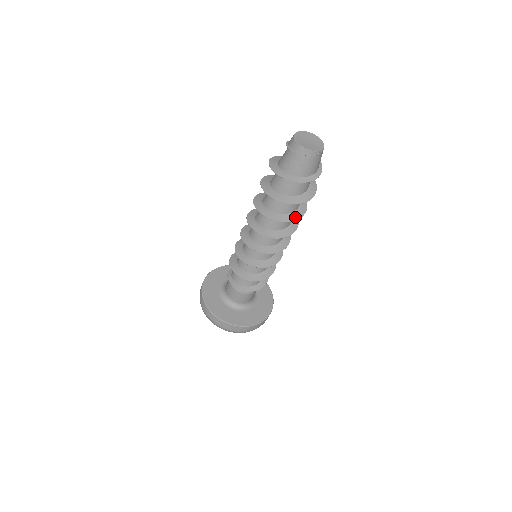
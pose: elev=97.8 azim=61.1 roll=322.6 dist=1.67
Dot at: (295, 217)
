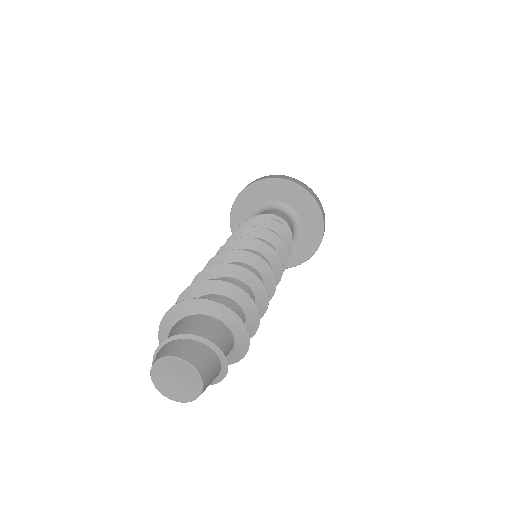
Dot at: occluded
